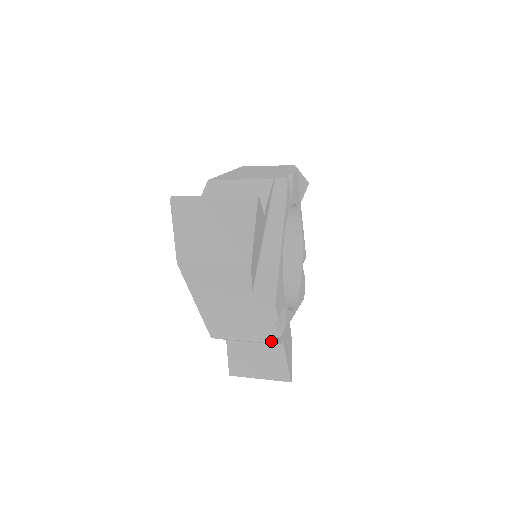
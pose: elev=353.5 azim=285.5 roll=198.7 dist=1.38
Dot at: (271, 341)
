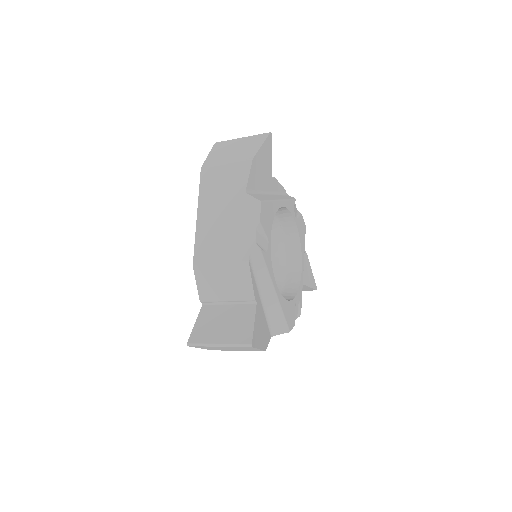
Dot at: (247, 258)
